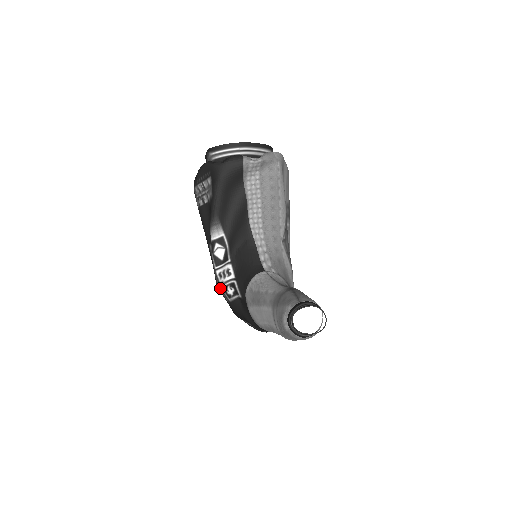
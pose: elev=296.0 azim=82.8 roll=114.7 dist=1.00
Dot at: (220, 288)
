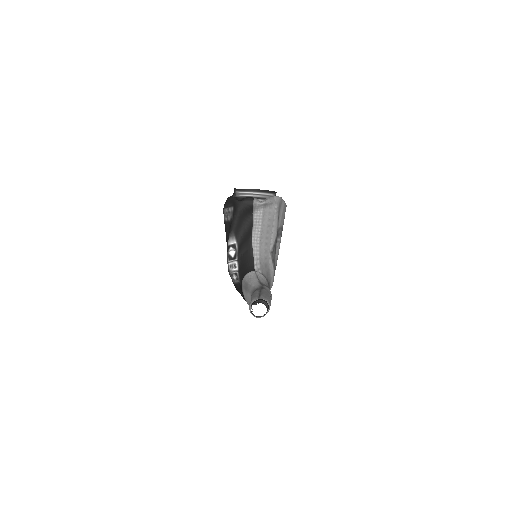
Dot at: (229, 274)
